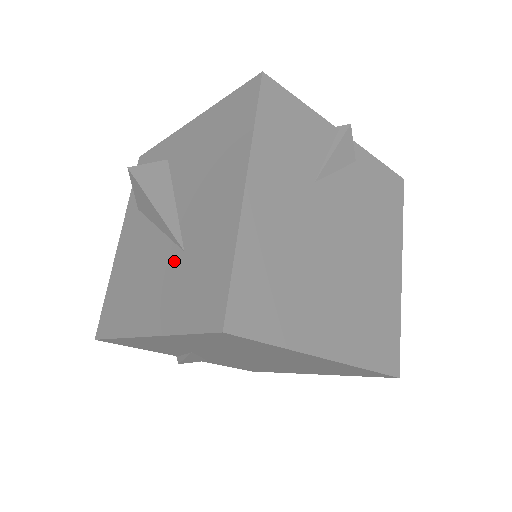
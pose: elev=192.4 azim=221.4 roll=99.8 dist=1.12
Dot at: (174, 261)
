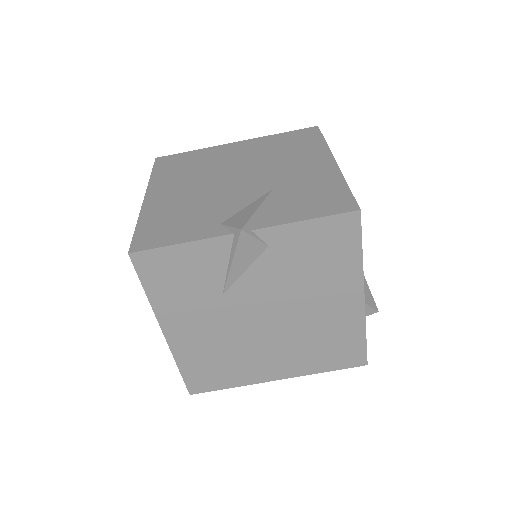
Dot at: occluded
